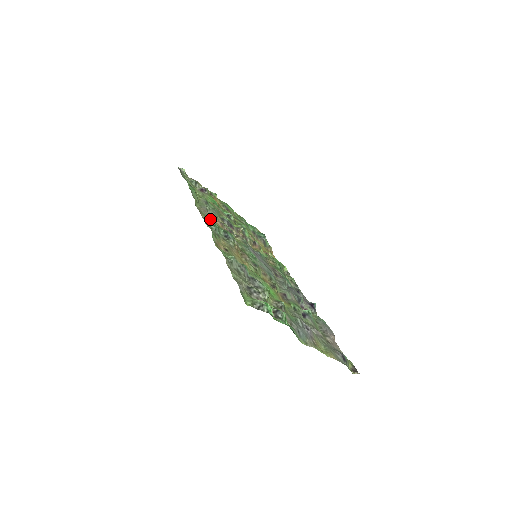
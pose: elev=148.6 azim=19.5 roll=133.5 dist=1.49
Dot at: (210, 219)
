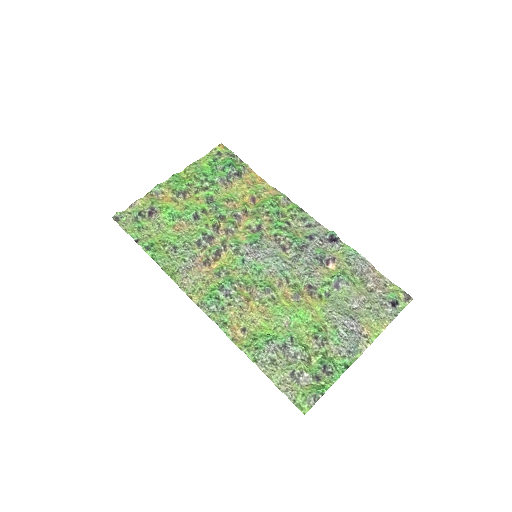
Dot at: (198, 282)
